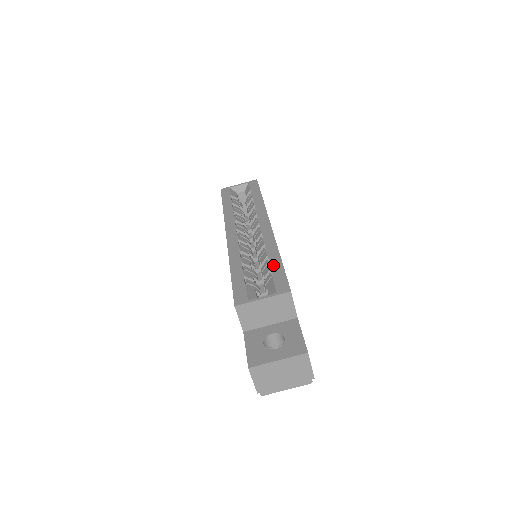
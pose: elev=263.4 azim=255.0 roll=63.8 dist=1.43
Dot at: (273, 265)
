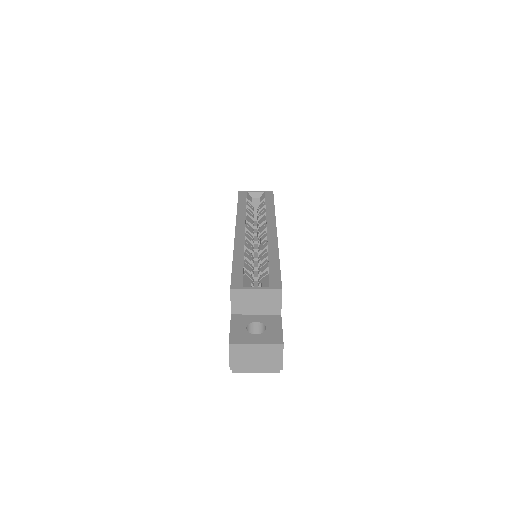
Dot at: (271, 264)
